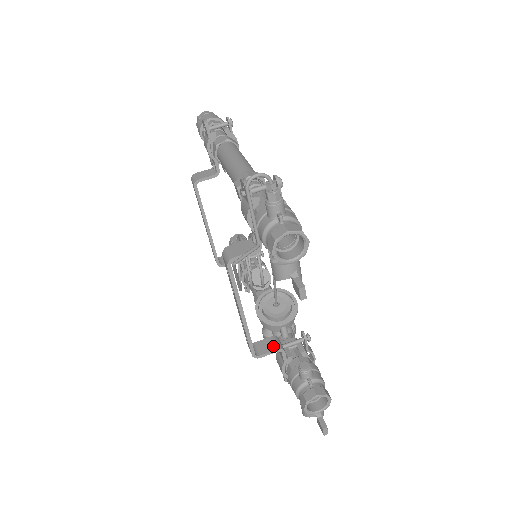
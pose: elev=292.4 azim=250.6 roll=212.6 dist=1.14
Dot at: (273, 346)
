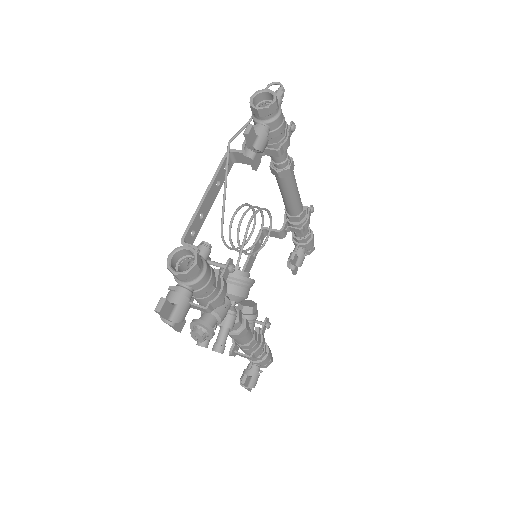
Dot at: occluded
